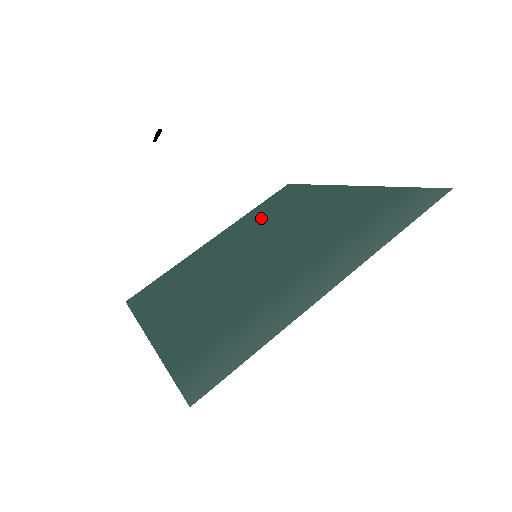
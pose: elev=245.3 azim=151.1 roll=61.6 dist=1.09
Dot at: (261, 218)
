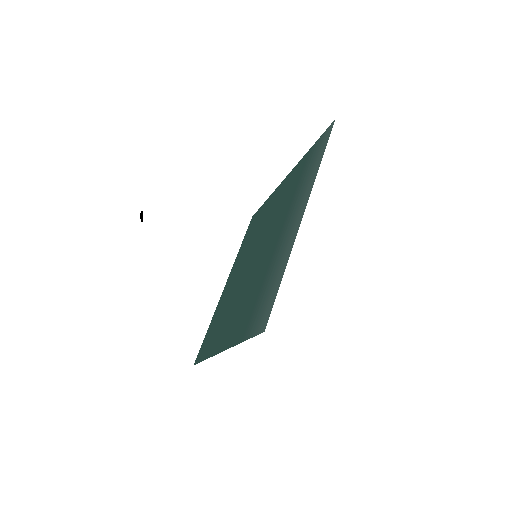
Dot at: (247, 244)
